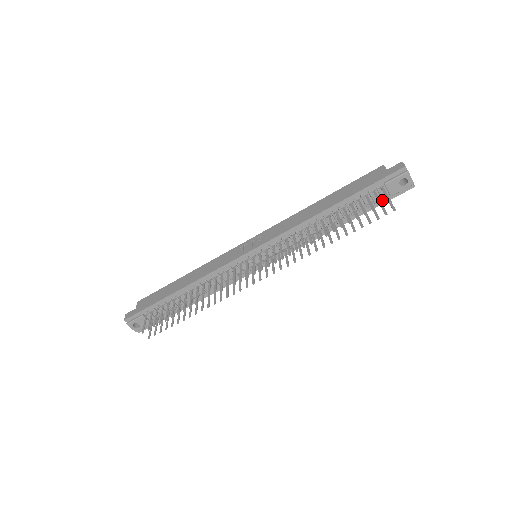
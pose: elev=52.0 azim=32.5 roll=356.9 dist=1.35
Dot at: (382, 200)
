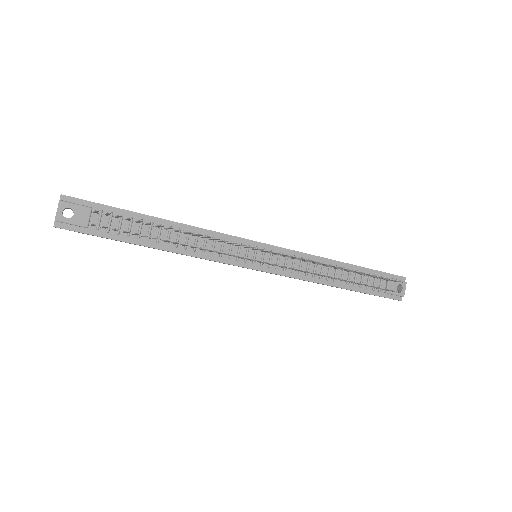
Dot at: (378, 292)
